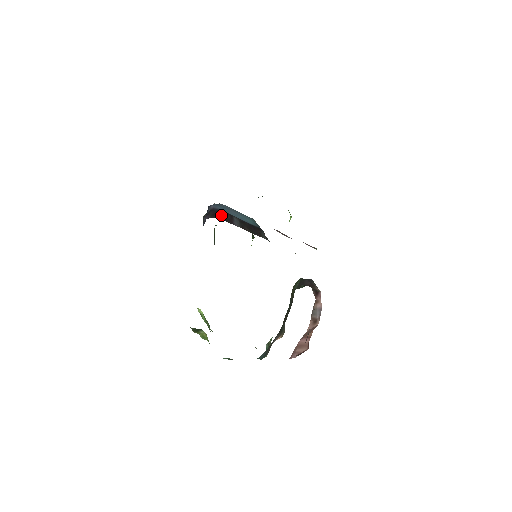
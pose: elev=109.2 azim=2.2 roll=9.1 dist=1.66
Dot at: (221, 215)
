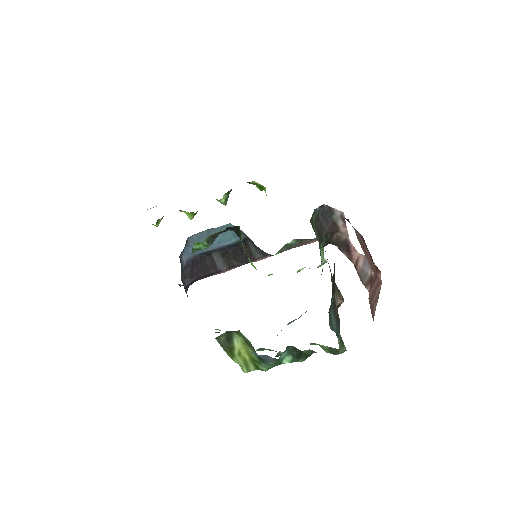
Dot at: (200, 267)
